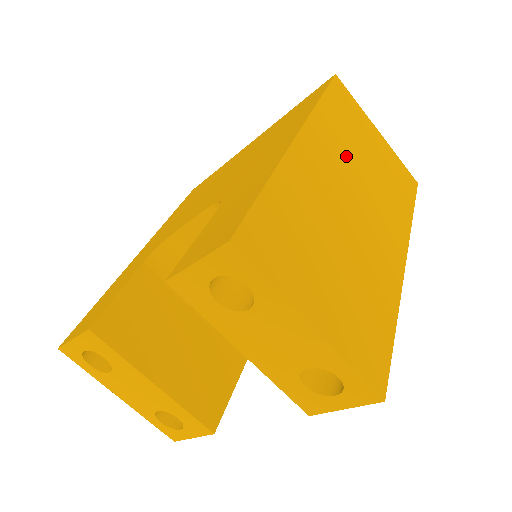
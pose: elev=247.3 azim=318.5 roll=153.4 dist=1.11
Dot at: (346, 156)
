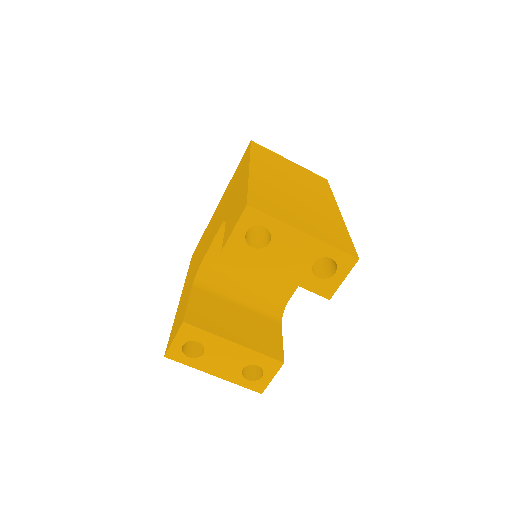
Dot at: (279, 172)
